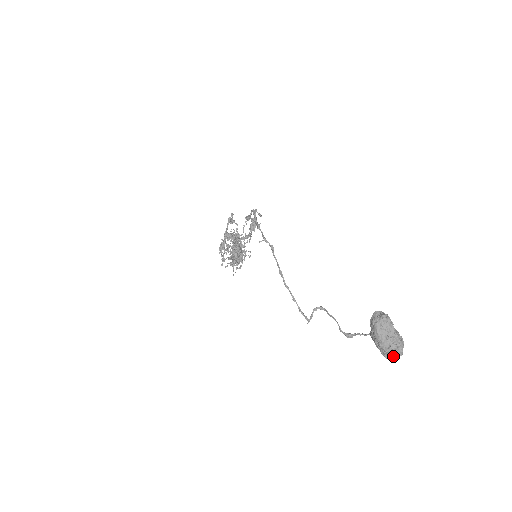
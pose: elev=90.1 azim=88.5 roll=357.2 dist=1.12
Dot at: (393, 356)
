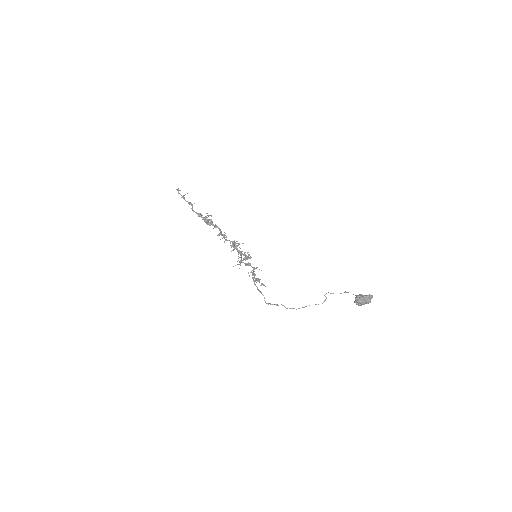
Dot at: occluded
